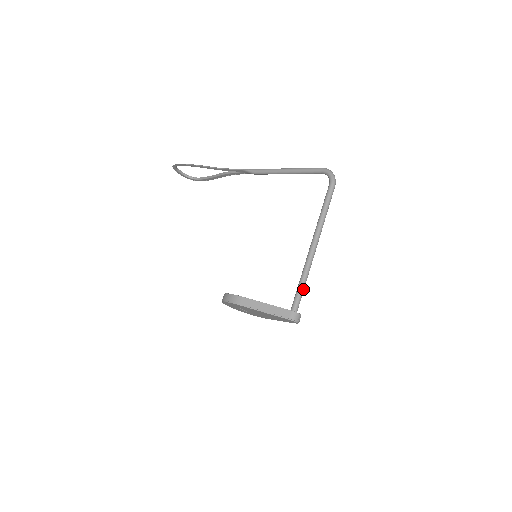
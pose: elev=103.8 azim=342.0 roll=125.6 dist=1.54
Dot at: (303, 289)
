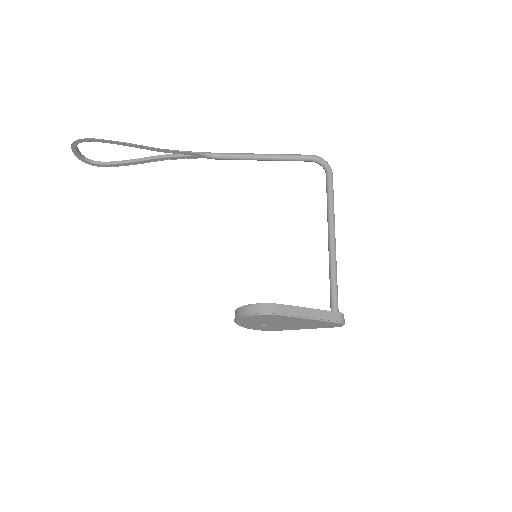
Dot at: (337, 287)
